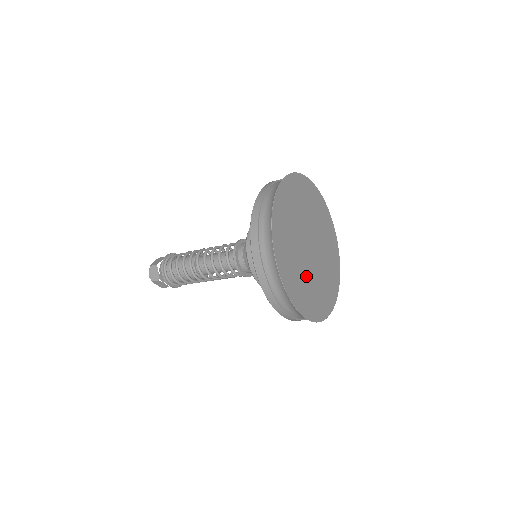
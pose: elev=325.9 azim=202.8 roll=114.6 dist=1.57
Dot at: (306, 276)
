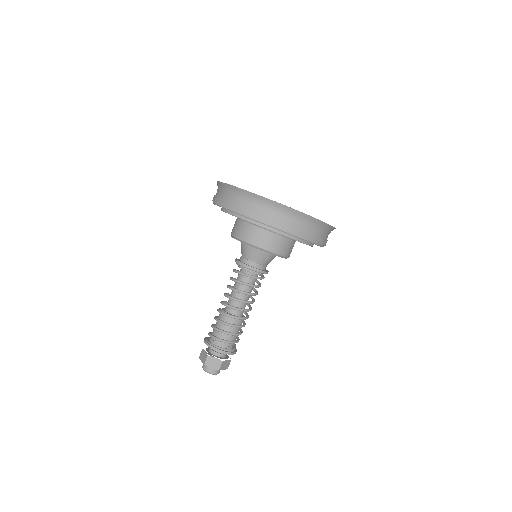
Dot at: occluded
